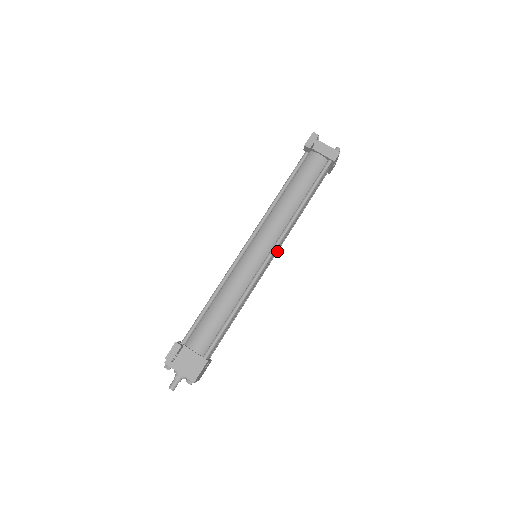
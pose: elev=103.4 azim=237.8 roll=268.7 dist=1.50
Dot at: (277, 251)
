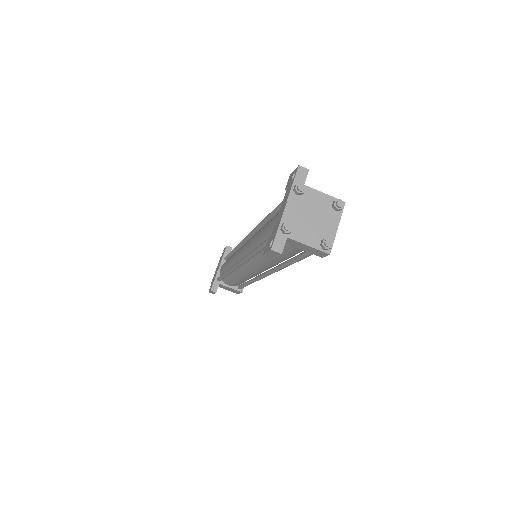
Dot at: occluded
